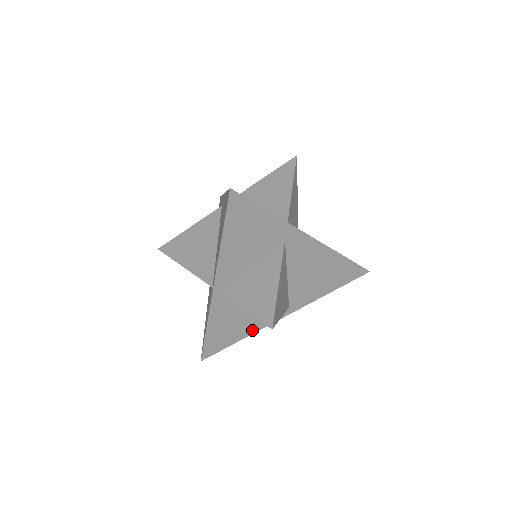
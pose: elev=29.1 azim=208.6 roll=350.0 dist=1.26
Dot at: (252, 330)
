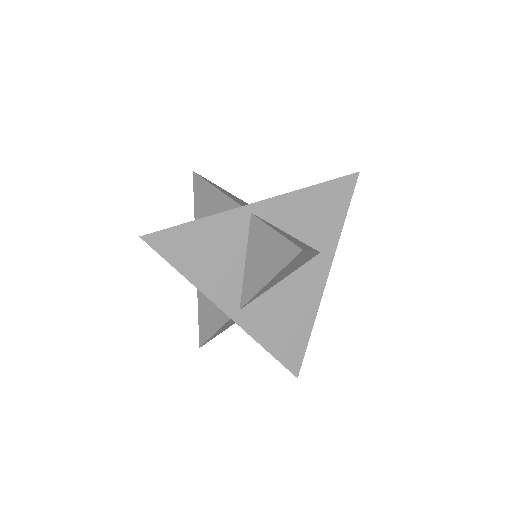
Dot at: (200, 282)
